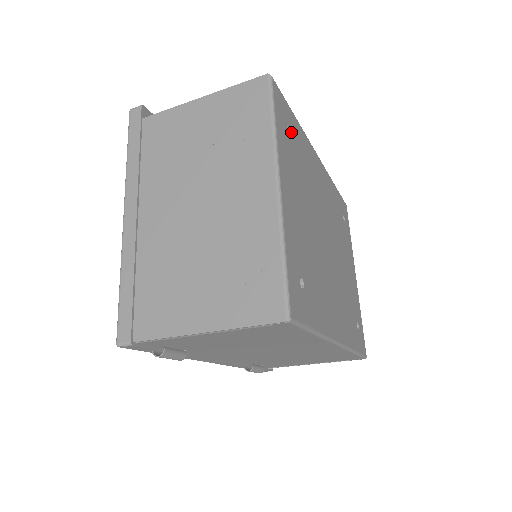
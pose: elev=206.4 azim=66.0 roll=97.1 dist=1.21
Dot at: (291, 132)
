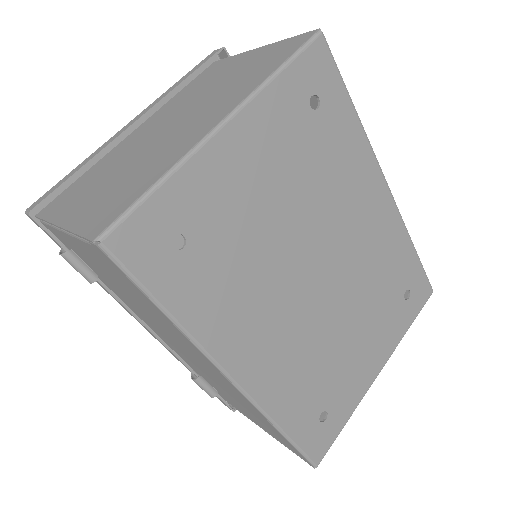
Dot at: (323, 110)
